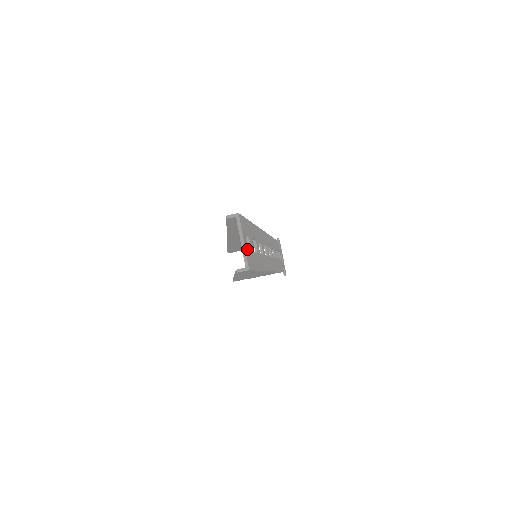
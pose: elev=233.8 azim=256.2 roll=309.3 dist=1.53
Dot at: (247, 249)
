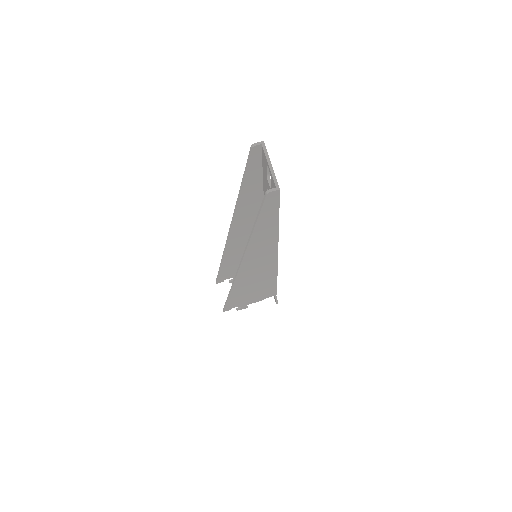
Dot at: occluded
